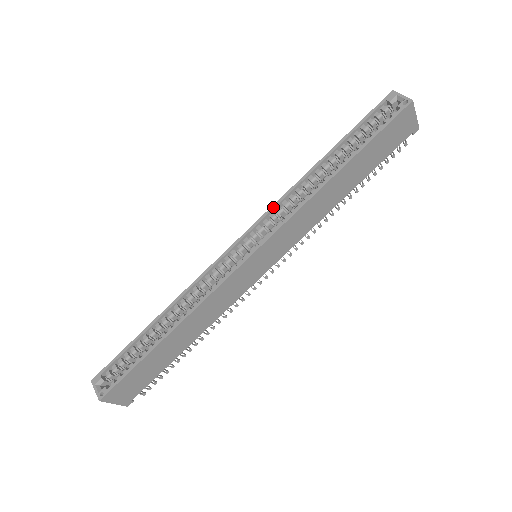
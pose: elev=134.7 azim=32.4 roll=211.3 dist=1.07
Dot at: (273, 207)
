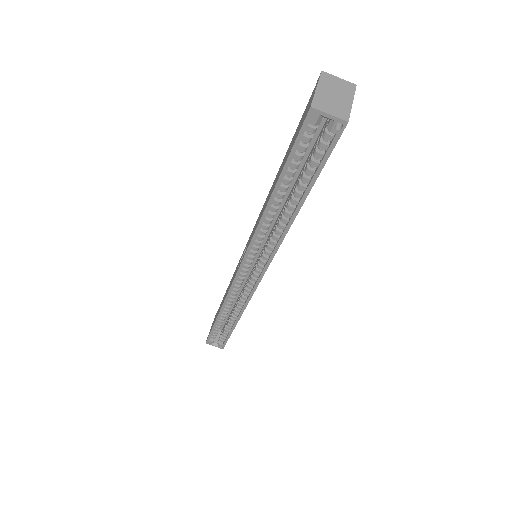
Dot at: (251, 246)
